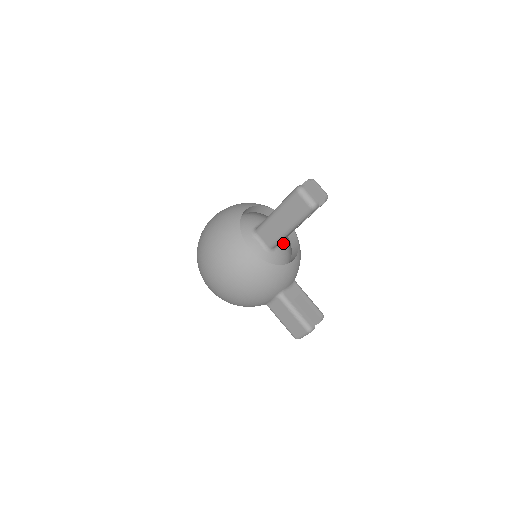
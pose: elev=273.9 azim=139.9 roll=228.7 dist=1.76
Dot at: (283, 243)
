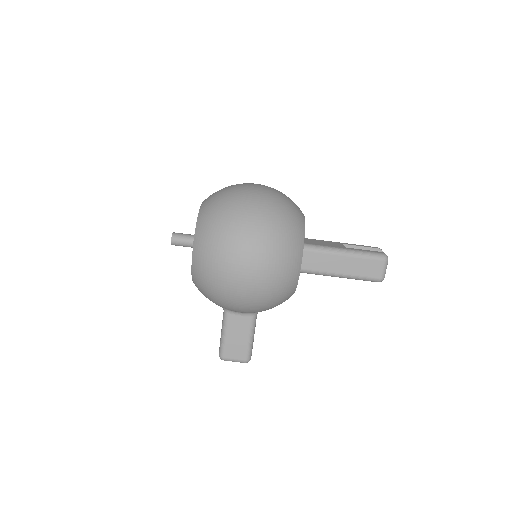
Dot at: occluded
